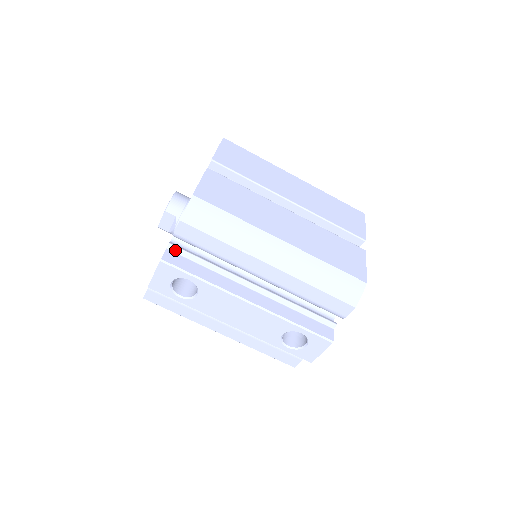
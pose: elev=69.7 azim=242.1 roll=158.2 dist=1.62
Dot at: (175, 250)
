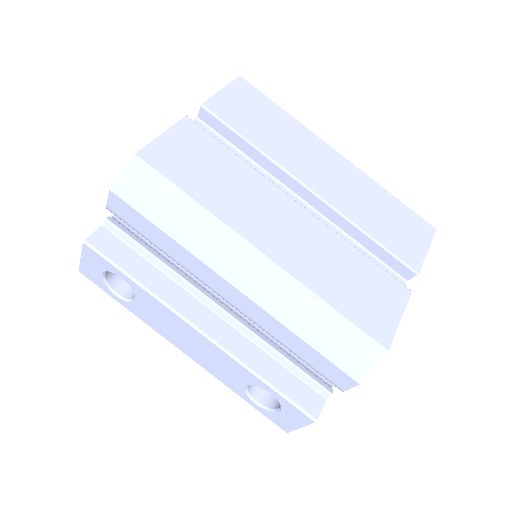
Dot at: (113, 230)
